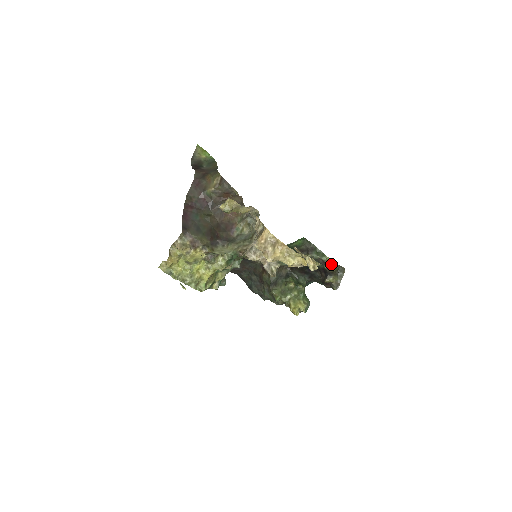
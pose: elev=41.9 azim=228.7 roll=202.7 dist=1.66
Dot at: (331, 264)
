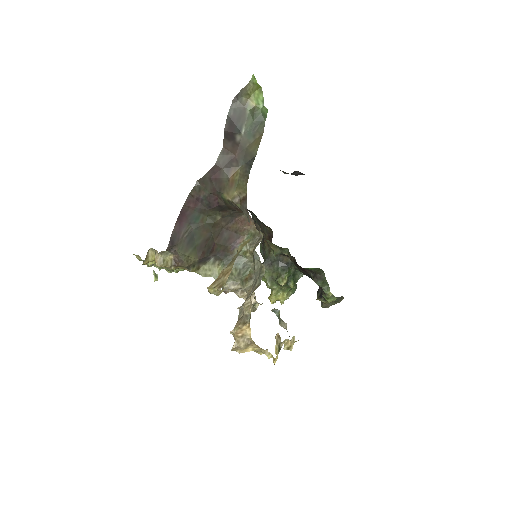
Dot at: (330, 297)
